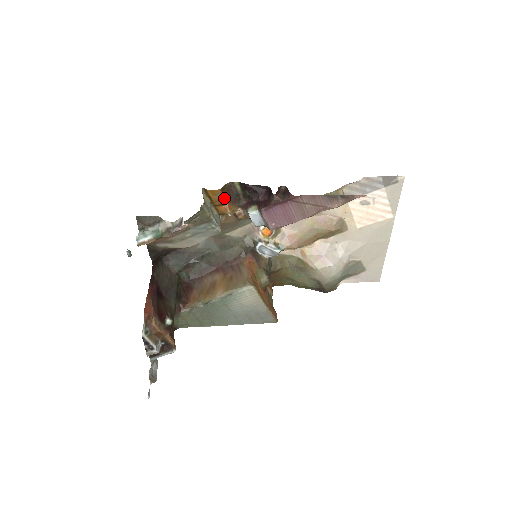
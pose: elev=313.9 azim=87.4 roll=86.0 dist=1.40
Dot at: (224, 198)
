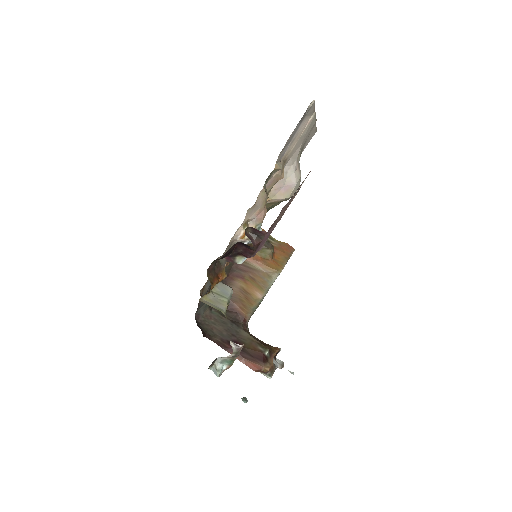
Dot at: (216, 281)
